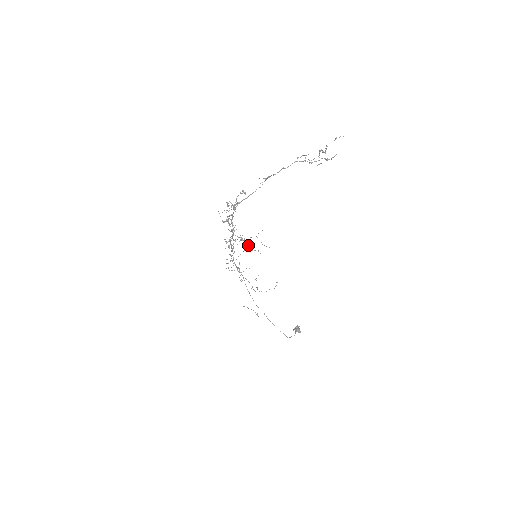
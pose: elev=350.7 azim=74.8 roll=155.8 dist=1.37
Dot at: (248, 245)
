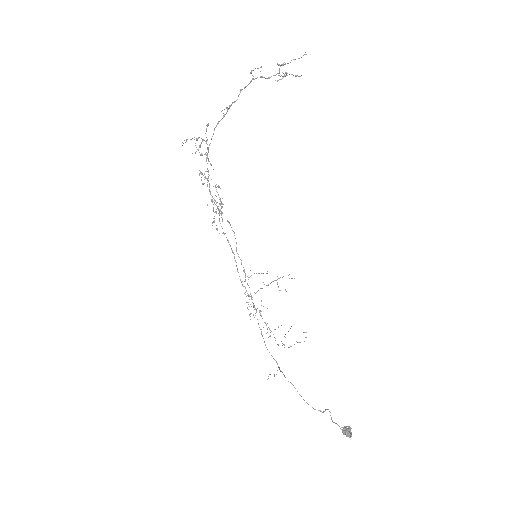
Dot at: occluded
